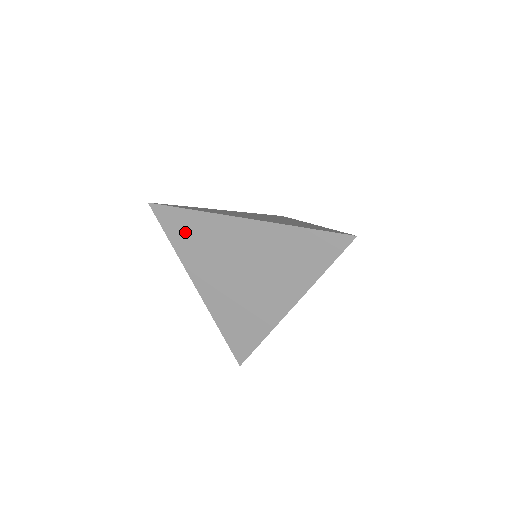
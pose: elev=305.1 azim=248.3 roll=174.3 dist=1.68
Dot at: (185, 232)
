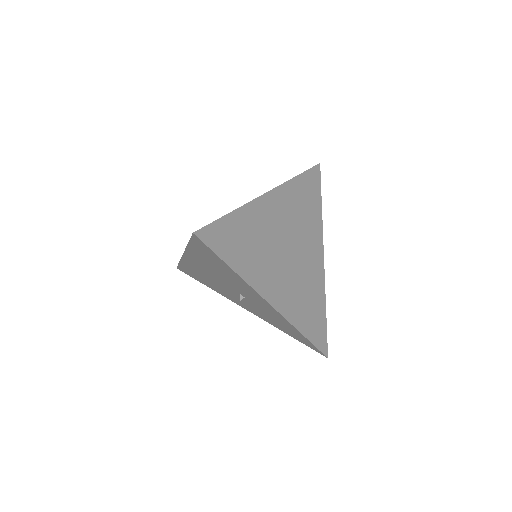
Dot at: occluded
